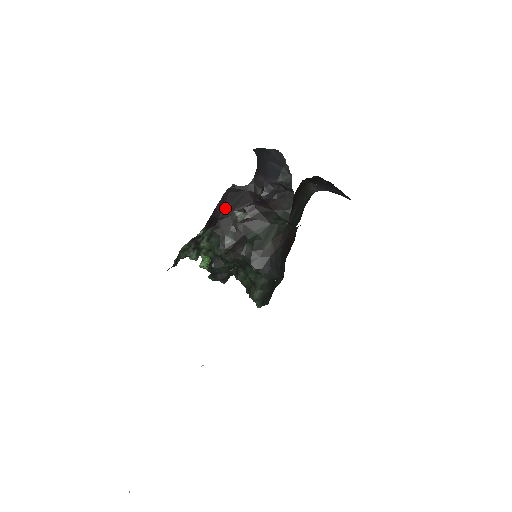
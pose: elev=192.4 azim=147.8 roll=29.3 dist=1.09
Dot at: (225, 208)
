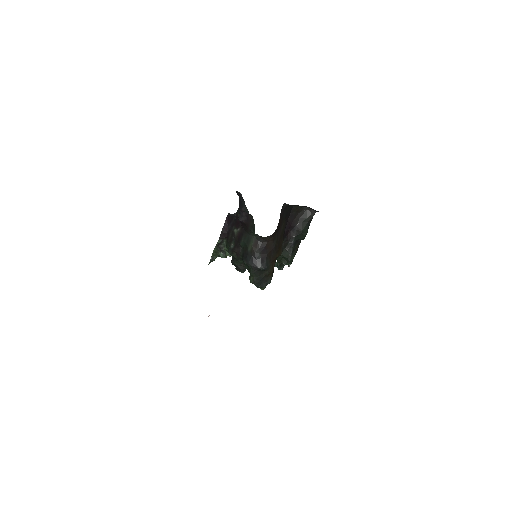
Dot at: (229, 227)
